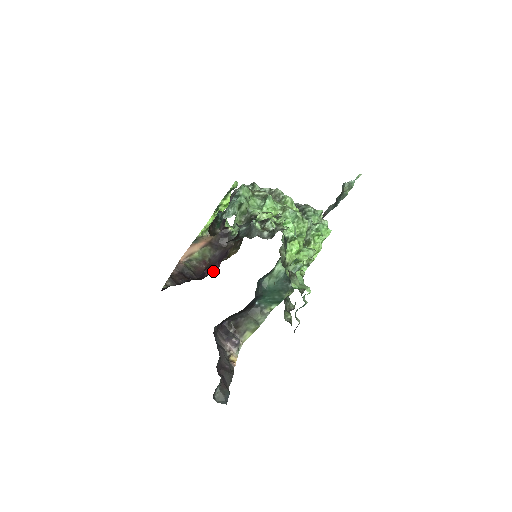
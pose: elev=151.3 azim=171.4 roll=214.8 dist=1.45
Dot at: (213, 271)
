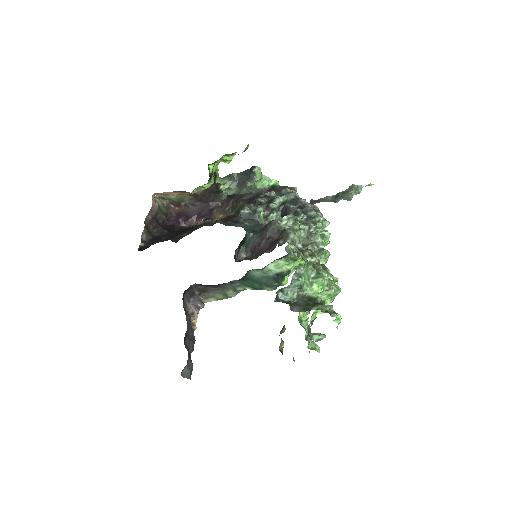
Dot at: (190, 225)
